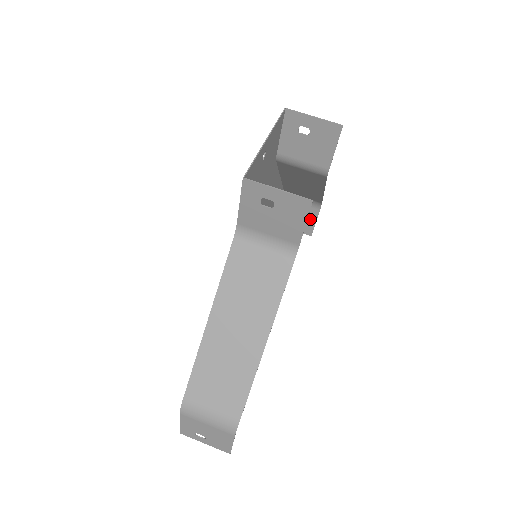
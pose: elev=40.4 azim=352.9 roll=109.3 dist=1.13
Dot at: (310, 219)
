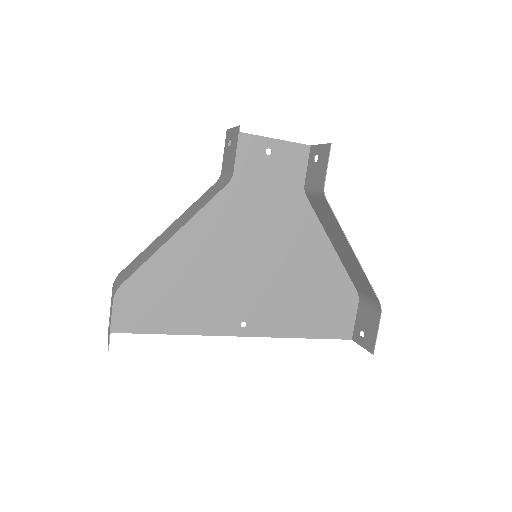
Dot at: (374, 329)
